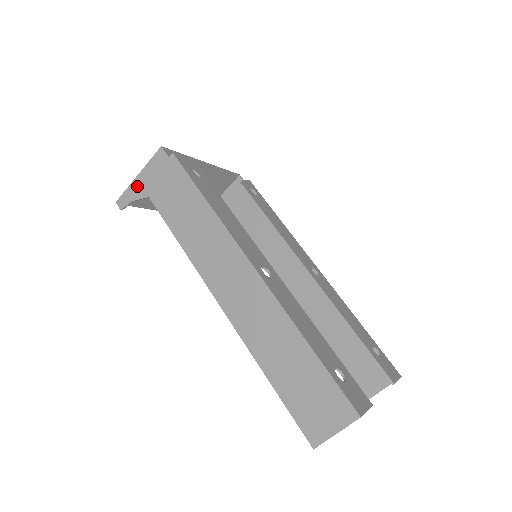
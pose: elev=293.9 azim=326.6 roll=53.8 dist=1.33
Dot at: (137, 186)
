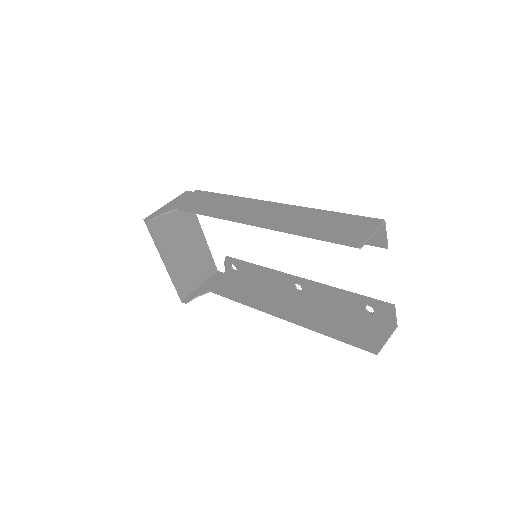
Dot at: (165, 208)
